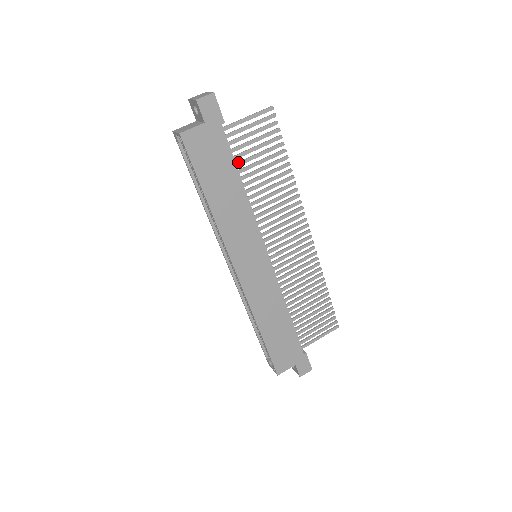
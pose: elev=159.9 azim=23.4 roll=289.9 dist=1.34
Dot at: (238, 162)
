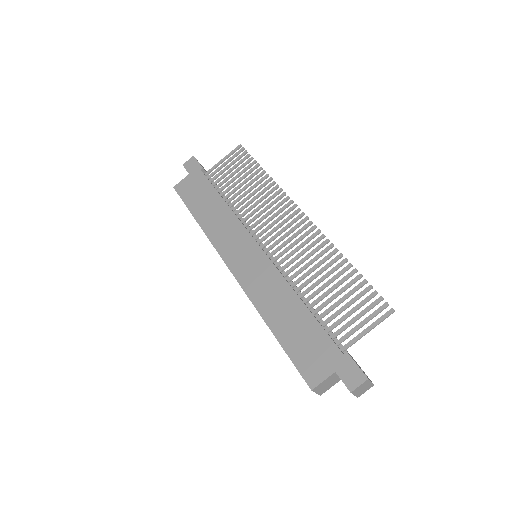
Dot at: (220, 188)
